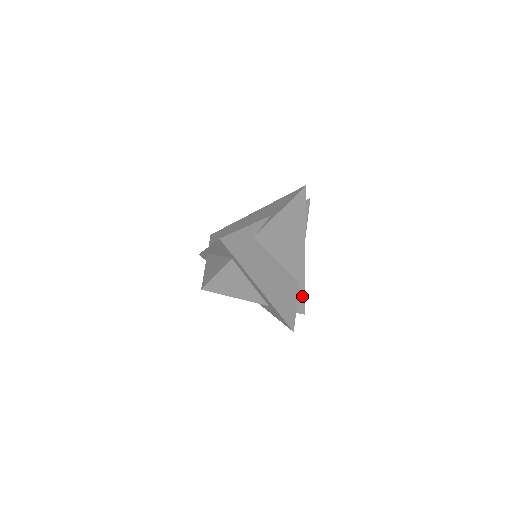
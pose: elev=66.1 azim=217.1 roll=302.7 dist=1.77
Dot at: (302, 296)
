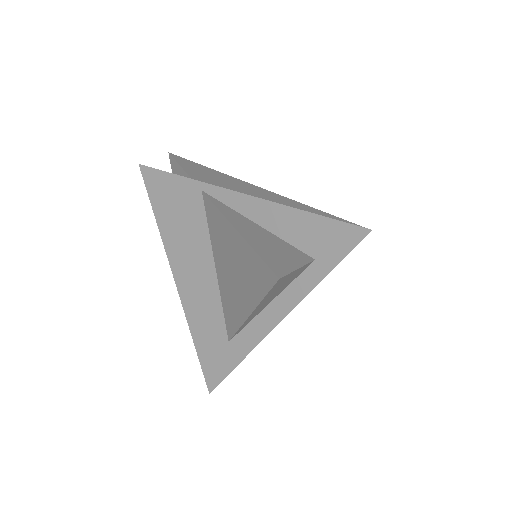
Dot at: occluded
